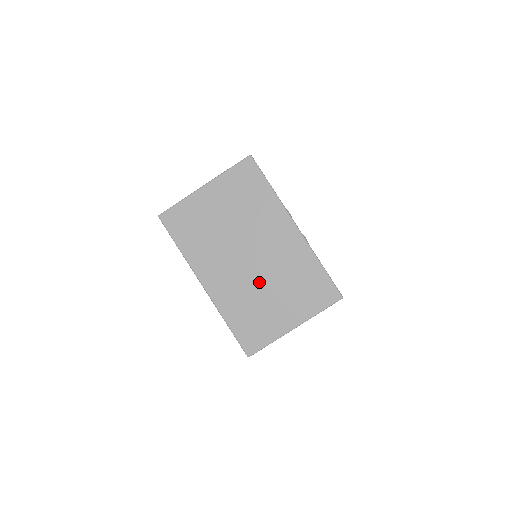
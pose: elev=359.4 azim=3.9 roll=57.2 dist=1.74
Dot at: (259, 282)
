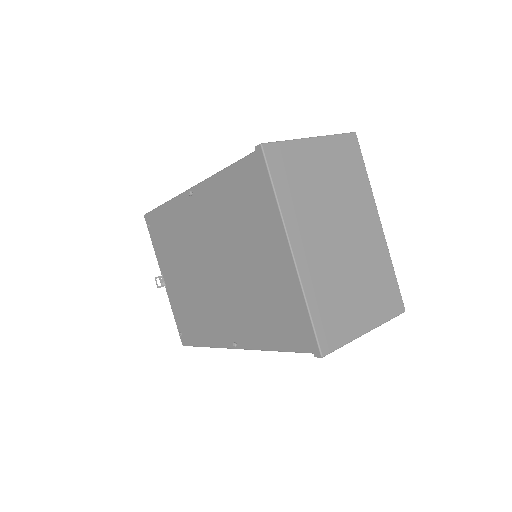
Dot at: (345, 268)
